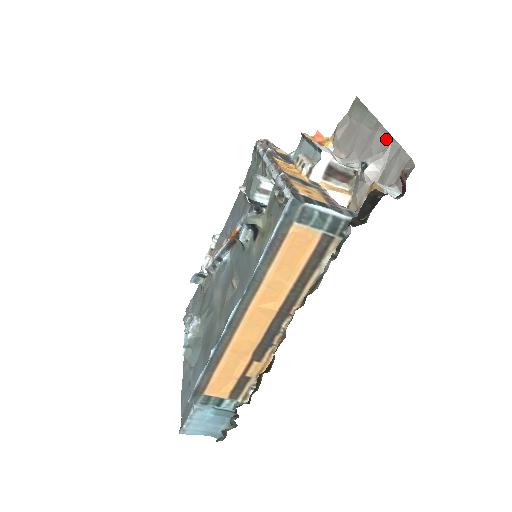
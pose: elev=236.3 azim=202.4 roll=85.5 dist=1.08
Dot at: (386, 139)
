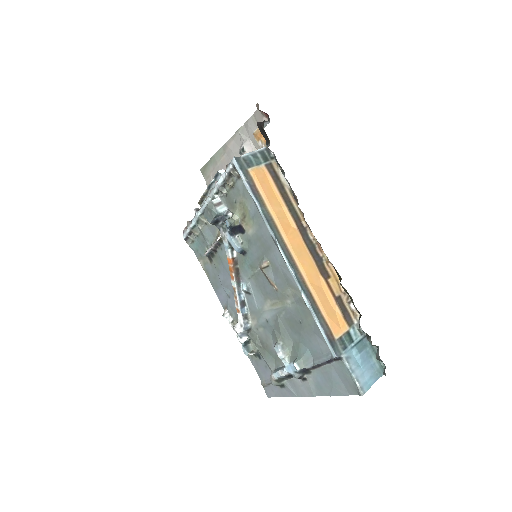
Dot at: (235, 138)
